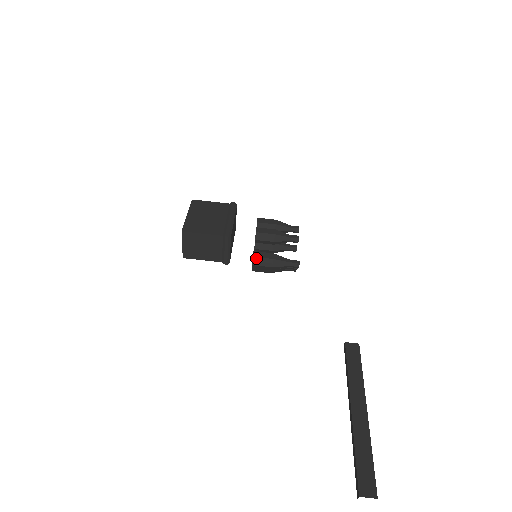
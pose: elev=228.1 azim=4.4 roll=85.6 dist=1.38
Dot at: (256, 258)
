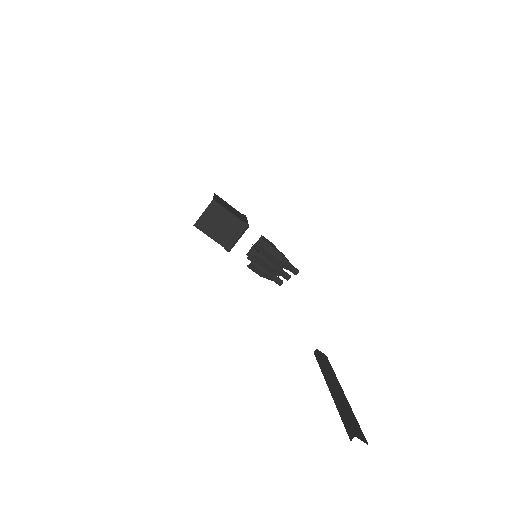
Dot at: (271, 247)
